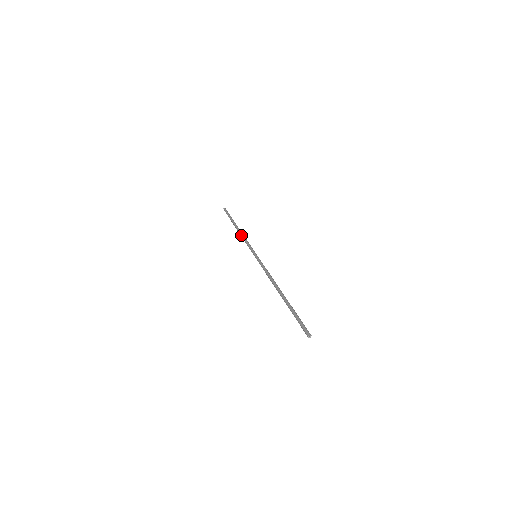
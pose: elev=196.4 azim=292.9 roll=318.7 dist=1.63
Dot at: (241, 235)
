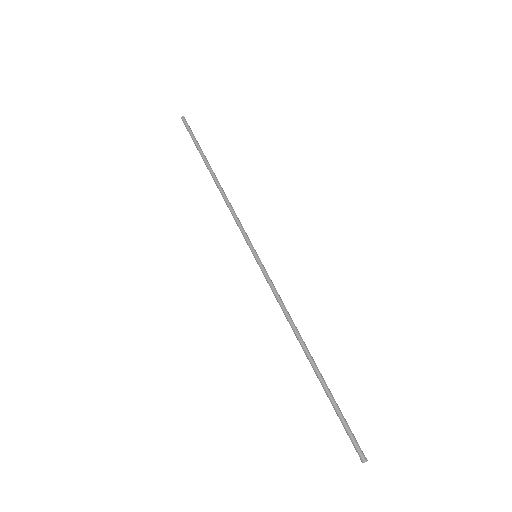
Dot at: (226, 197)
